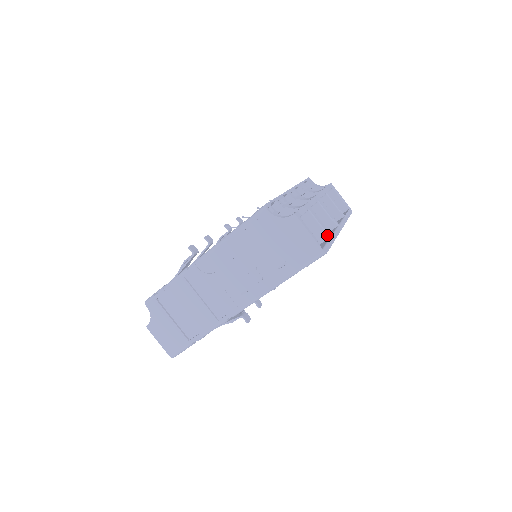
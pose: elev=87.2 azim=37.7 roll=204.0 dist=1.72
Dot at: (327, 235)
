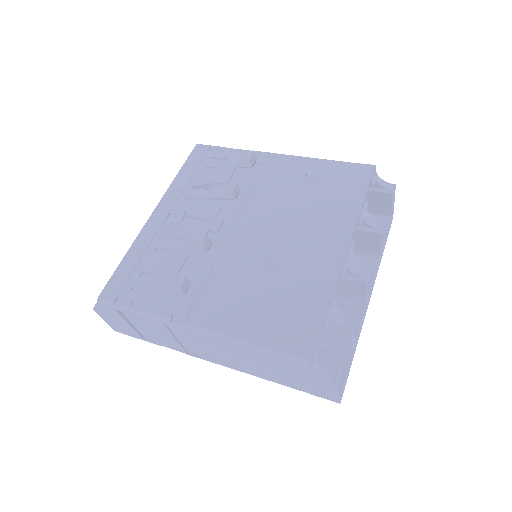
Dot at: occluded
